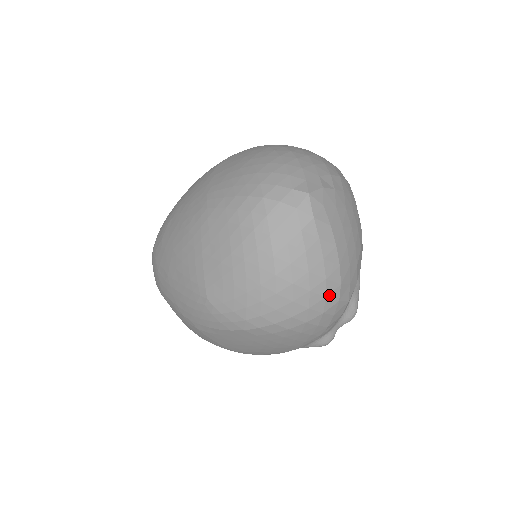
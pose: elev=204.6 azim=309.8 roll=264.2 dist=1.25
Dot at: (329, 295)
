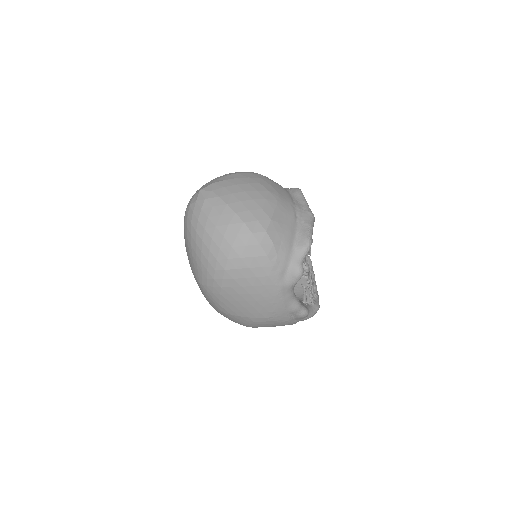
Dot at: (239, 233)
